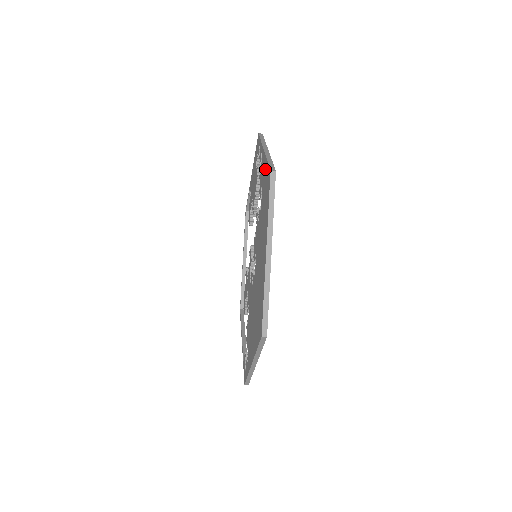
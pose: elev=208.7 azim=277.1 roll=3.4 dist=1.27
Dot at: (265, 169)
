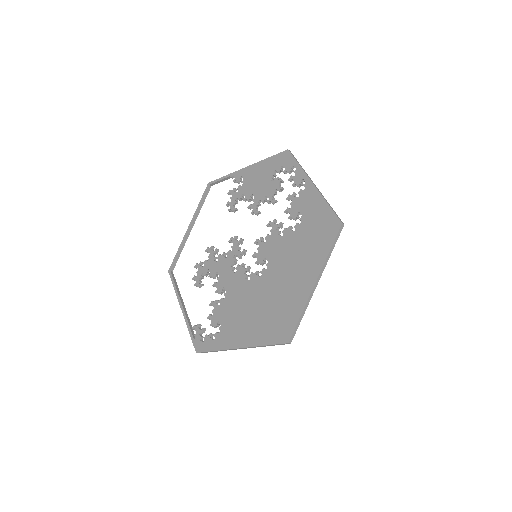
Dot at: (320, 207)
